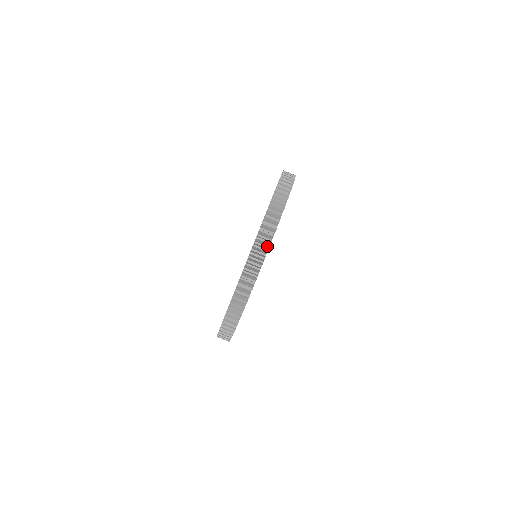
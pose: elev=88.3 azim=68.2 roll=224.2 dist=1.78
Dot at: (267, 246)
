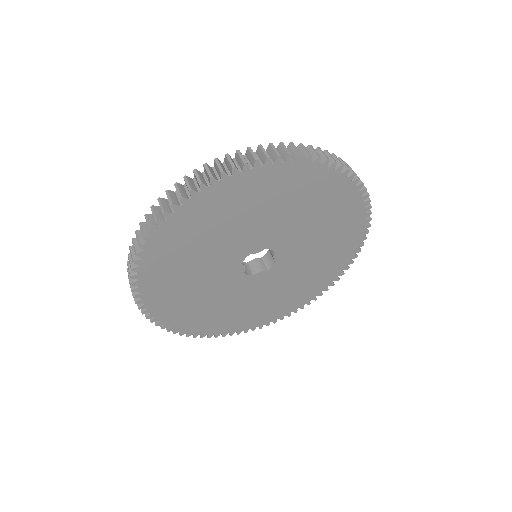
Dot at: (166, 217)
